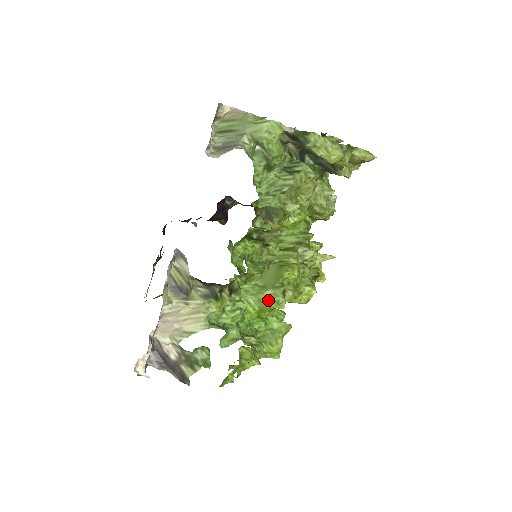
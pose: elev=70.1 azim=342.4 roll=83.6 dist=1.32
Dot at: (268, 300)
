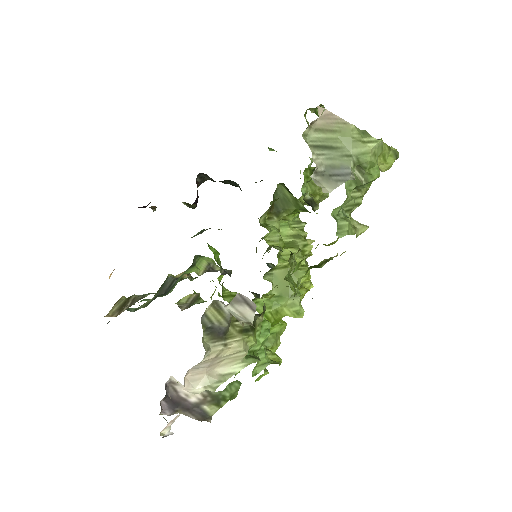
Dot at: (285, 311)
